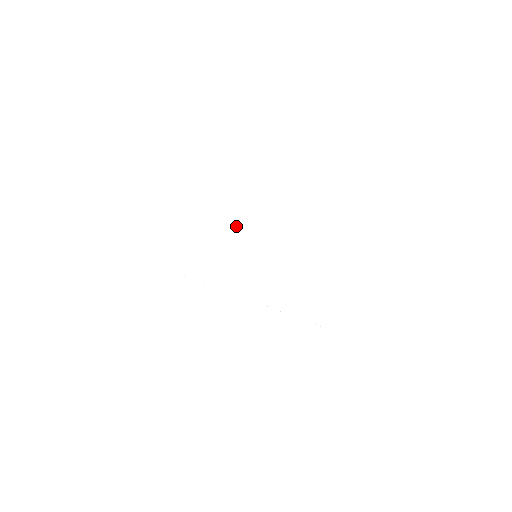
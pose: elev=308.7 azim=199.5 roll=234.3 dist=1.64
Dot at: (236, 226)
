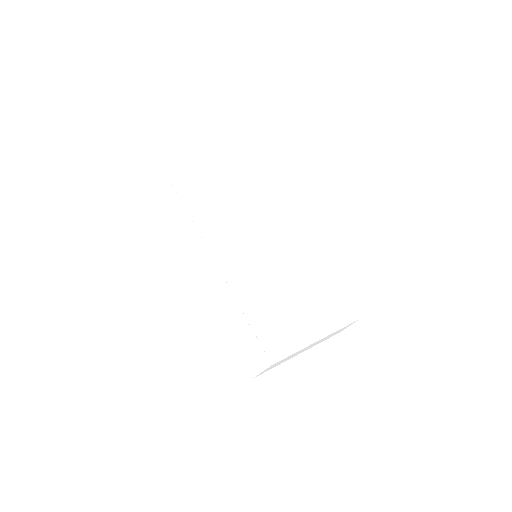
Dot at: (260, 221)
